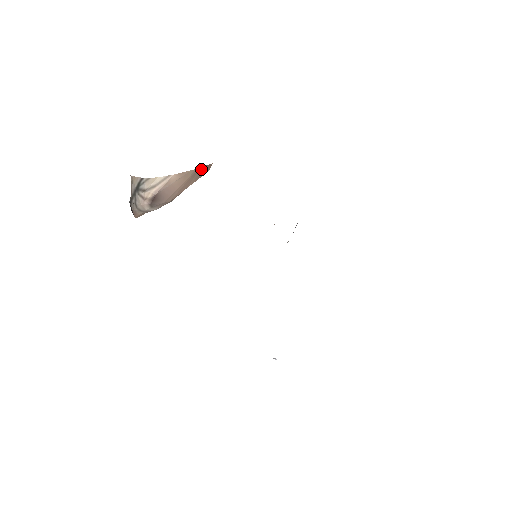
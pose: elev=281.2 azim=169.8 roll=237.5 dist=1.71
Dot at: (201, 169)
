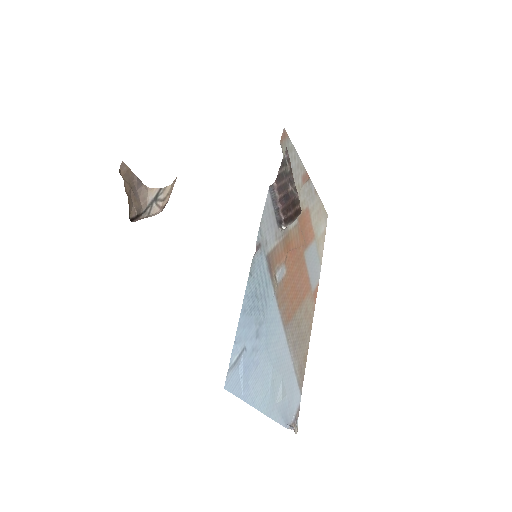
Dot at: occluded
